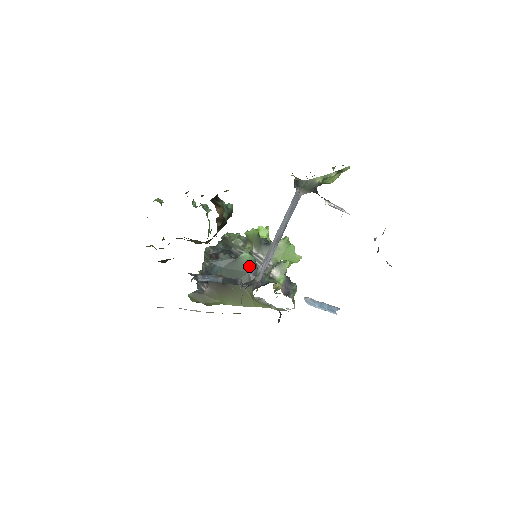
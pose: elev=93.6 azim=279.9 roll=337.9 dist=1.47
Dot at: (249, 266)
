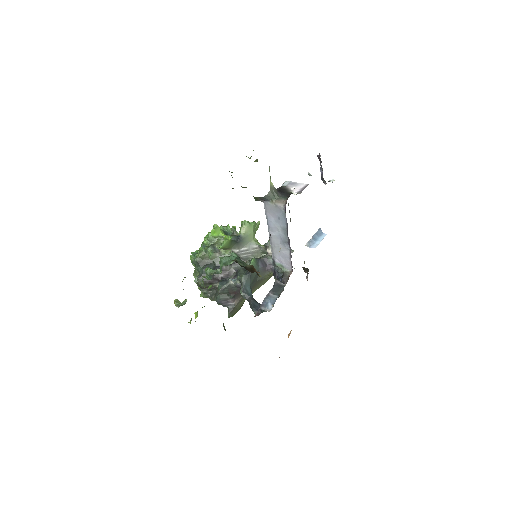
Dot at: (257, 265)
